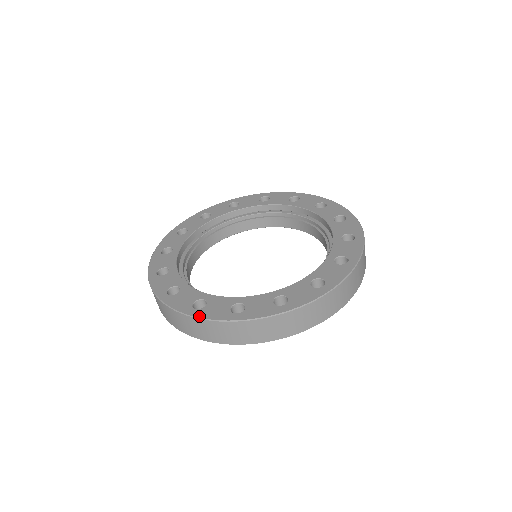
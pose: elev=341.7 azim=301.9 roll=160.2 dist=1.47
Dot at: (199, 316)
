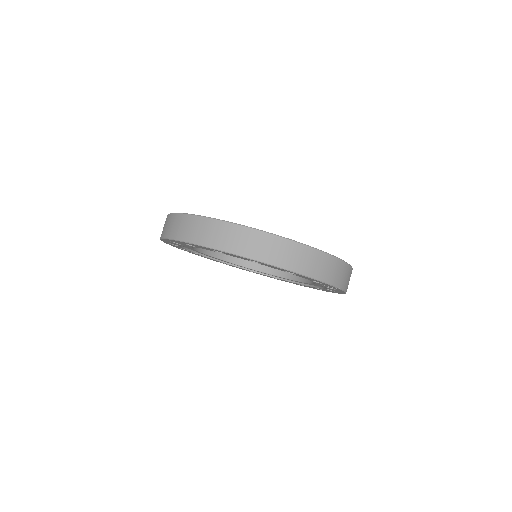
Dot at: (230, 222)
